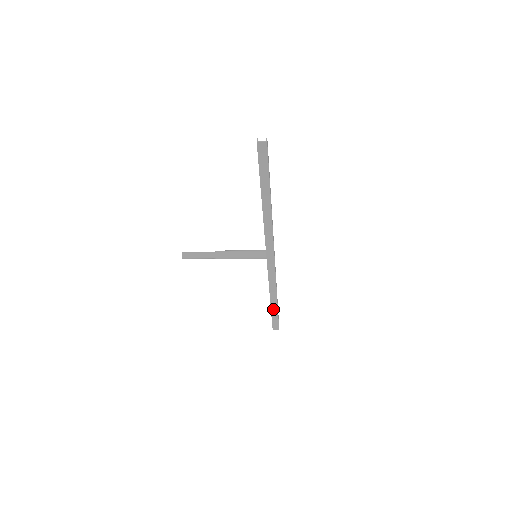
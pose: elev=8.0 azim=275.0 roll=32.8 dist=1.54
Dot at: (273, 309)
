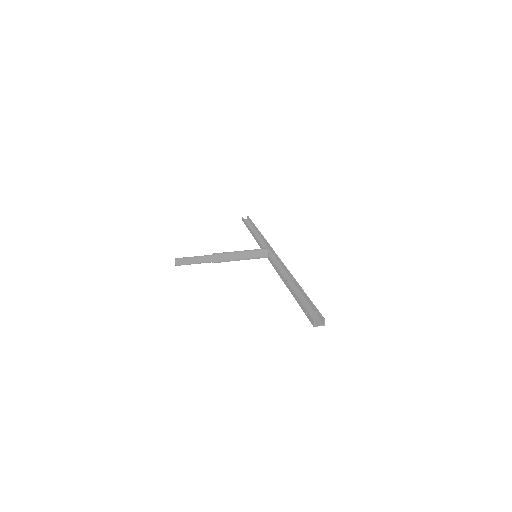
Dot at: occluded
